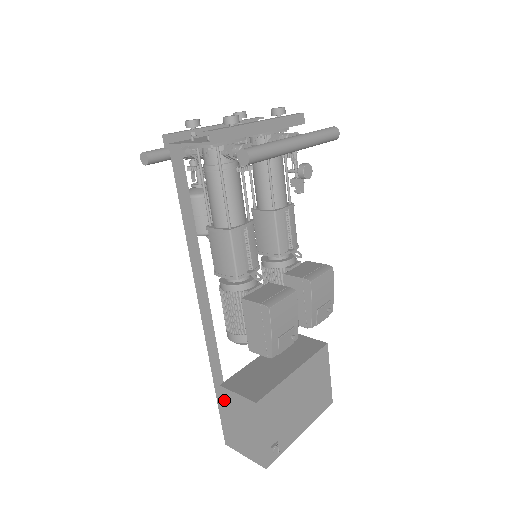
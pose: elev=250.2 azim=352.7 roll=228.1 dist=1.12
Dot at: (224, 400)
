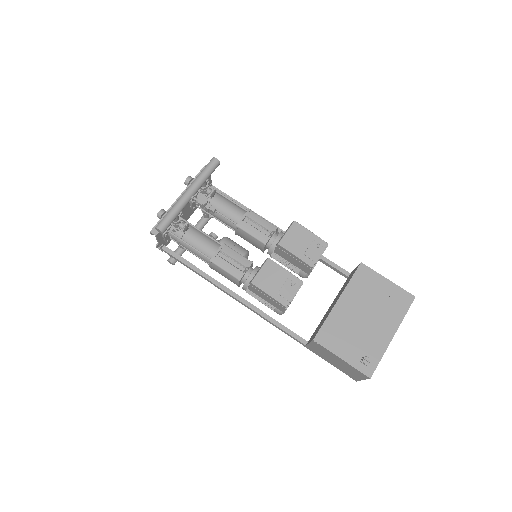
Dot at: (317, 353)
